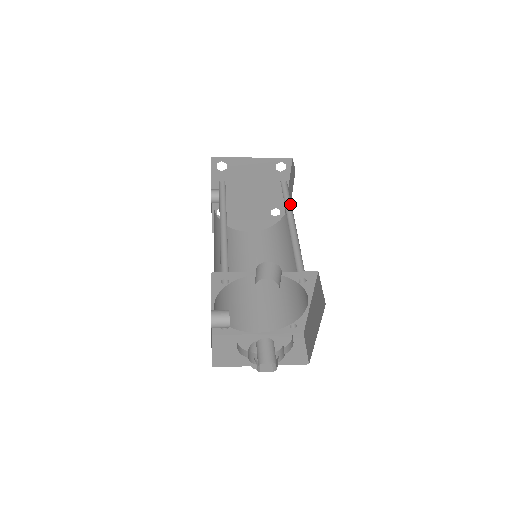
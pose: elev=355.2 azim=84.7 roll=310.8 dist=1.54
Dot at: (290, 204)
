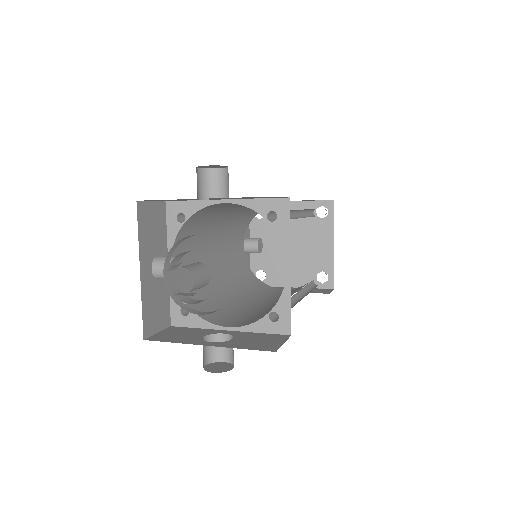
Dot at: occluded
